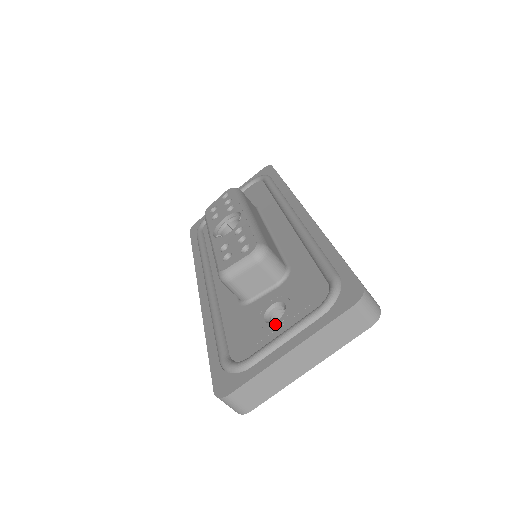
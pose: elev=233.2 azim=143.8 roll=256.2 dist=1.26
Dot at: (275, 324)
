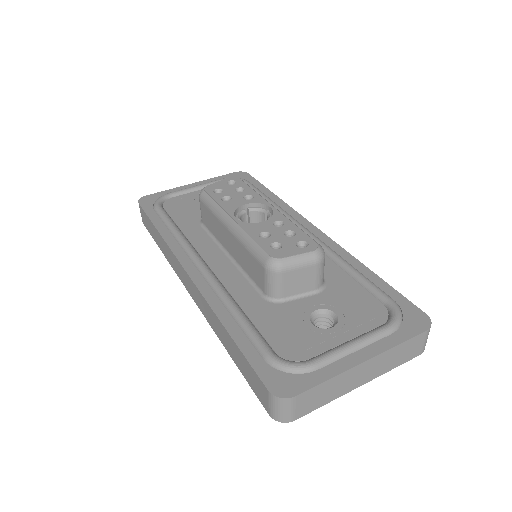
Dot at: (331, 331)
